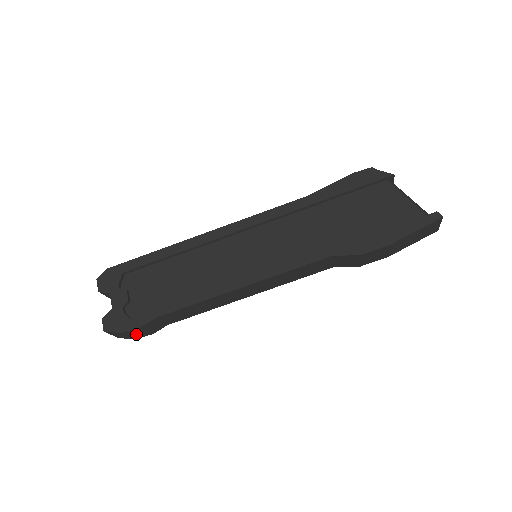
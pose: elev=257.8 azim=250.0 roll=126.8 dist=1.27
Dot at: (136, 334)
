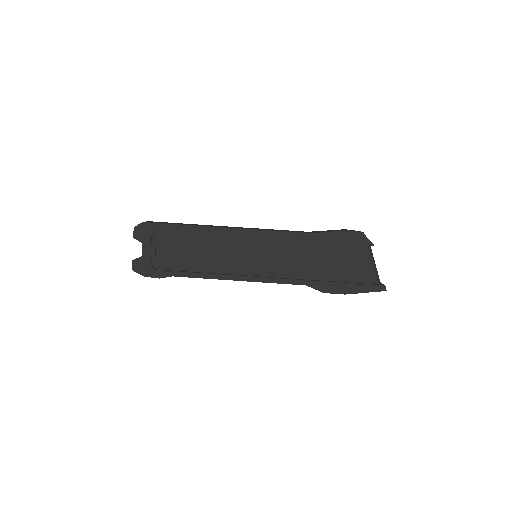
Dot at: occluded
